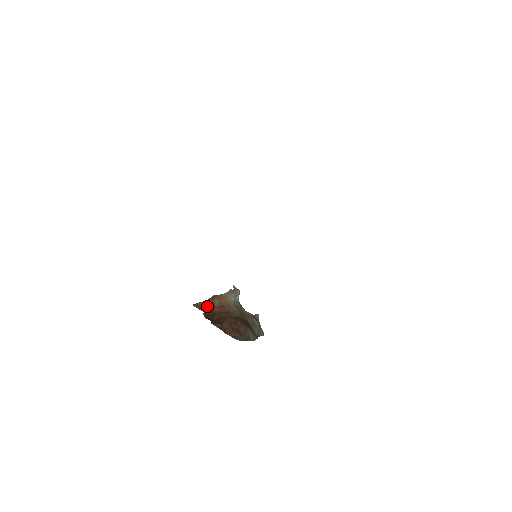
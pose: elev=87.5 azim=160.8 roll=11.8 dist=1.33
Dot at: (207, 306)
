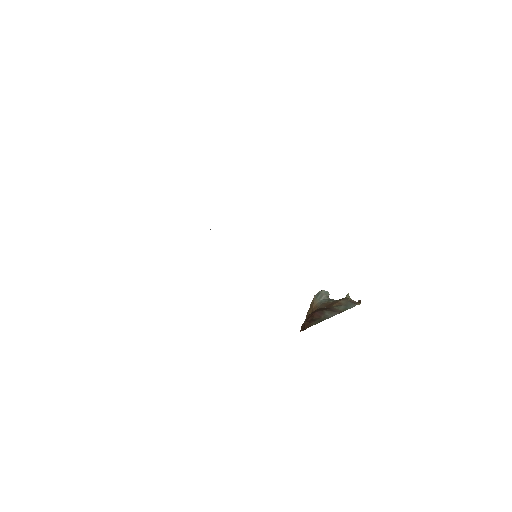
Dot at: occluded
